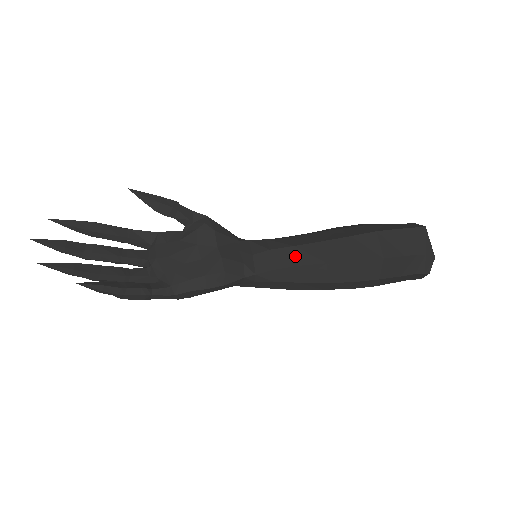
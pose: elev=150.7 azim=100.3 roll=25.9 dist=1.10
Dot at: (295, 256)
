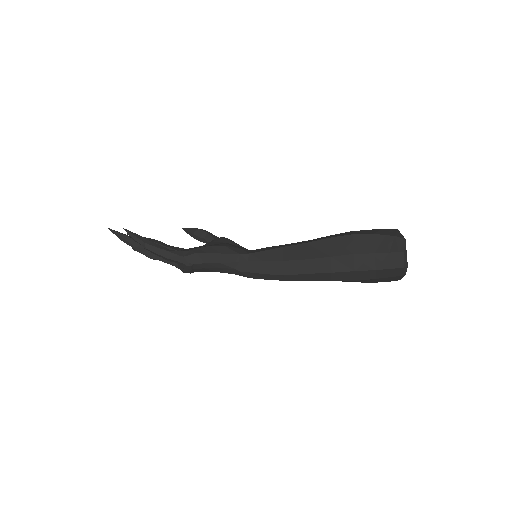
Dot at: (283, 246)
